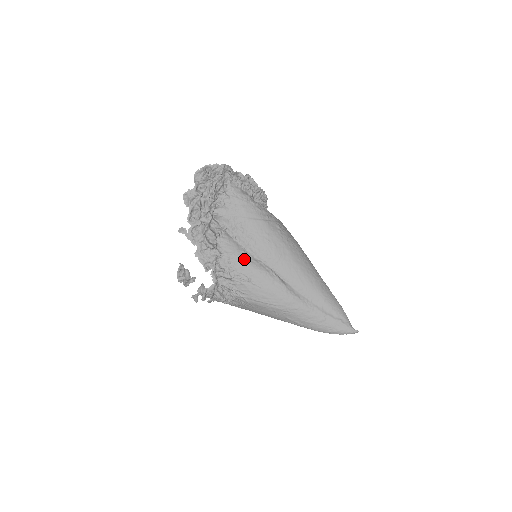
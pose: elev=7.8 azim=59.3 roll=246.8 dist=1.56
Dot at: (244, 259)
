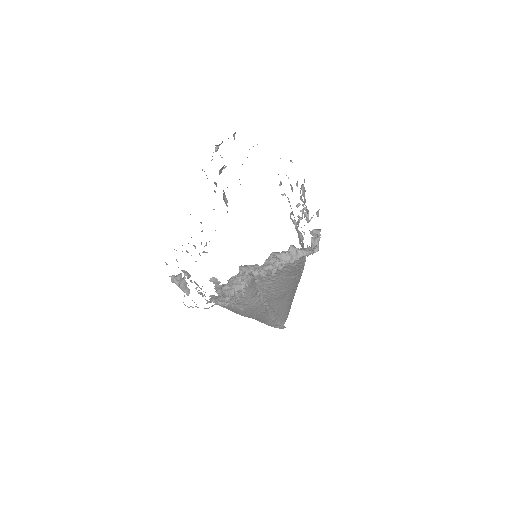
Dot at: (251, 299)
